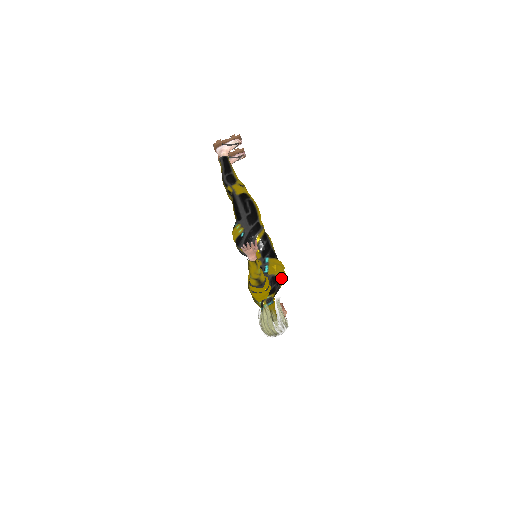
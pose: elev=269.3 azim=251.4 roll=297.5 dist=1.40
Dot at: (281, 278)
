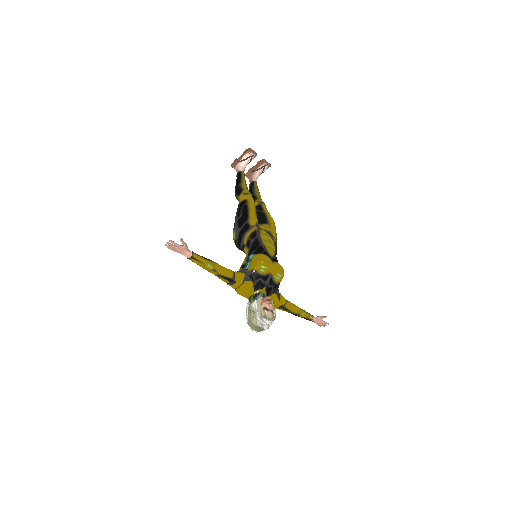
Dot at: (270, 272)
